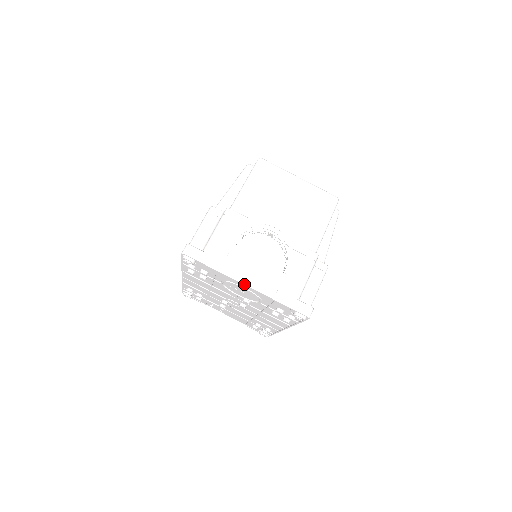
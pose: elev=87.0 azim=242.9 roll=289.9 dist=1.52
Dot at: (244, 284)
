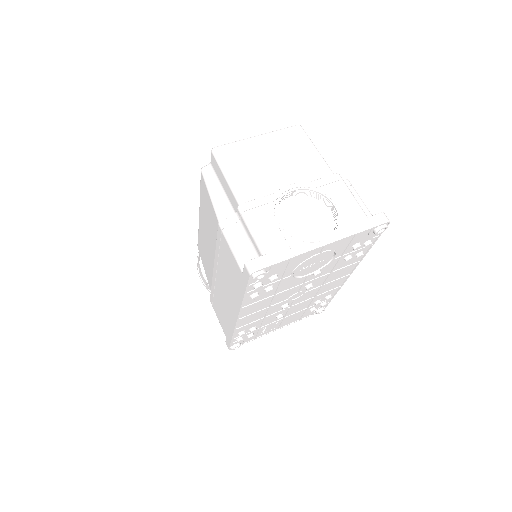
Dot at: (323, 246)
